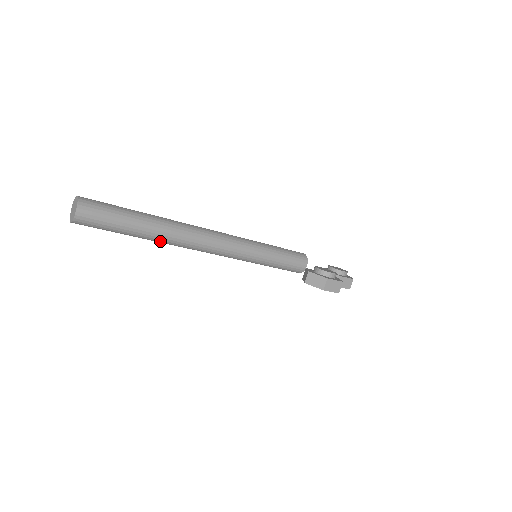
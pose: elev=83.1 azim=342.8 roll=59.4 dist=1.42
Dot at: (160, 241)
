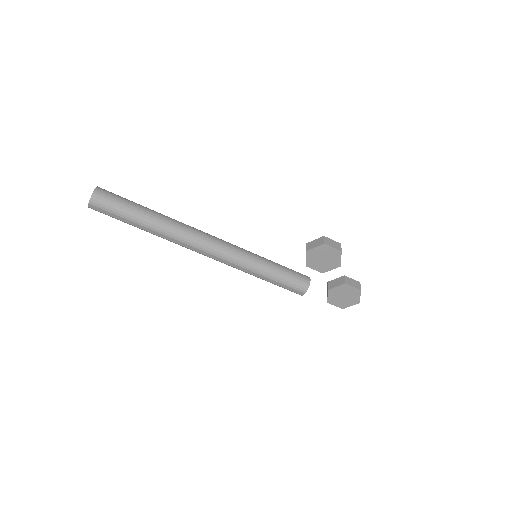
Dot at: (165, 229)
